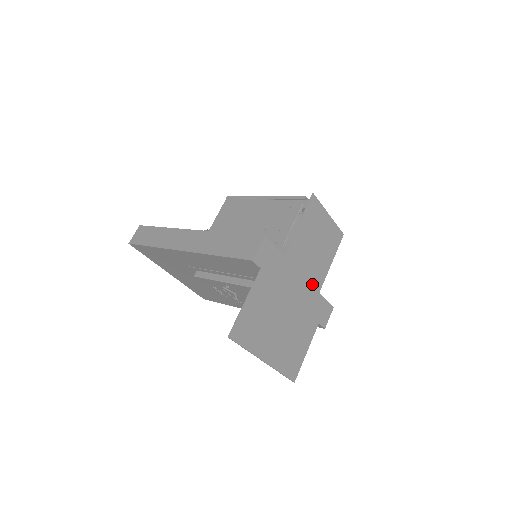
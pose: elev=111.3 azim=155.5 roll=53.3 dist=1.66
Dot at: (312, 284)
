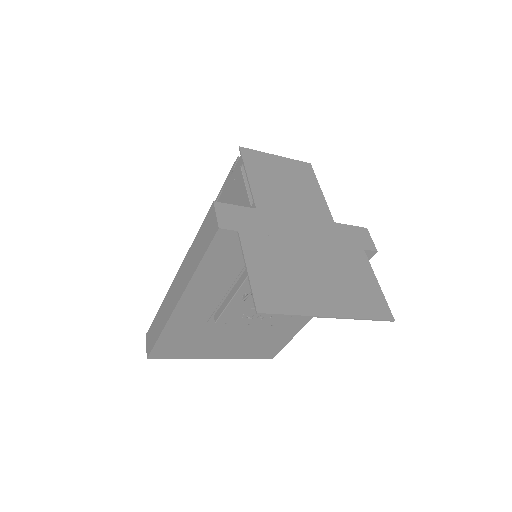
Dot at: (317, 219)
